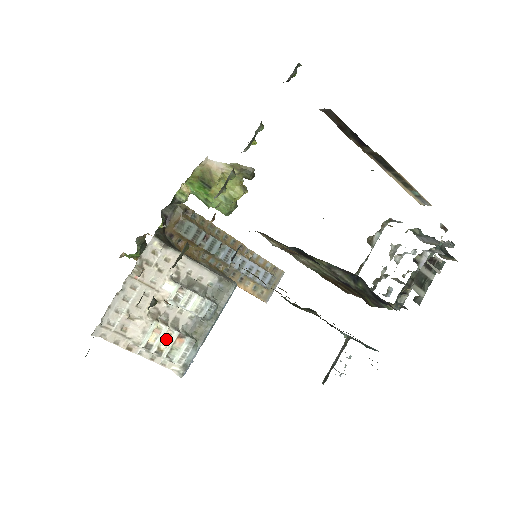
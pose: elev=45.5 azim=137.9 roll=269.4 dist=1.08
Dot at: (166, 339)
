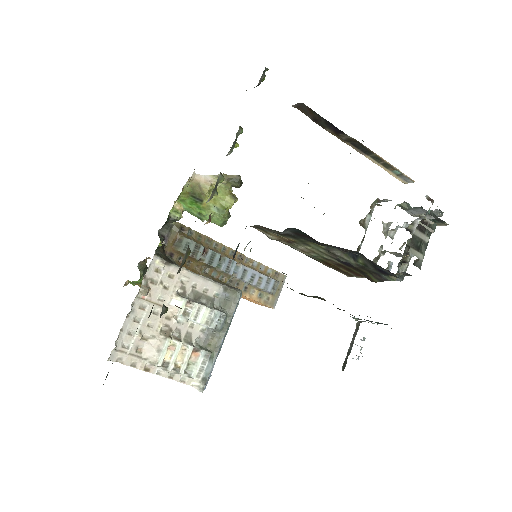
Dot at: (181, 355)
